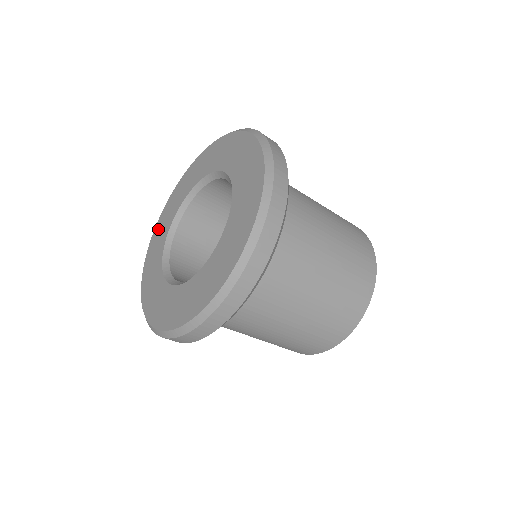
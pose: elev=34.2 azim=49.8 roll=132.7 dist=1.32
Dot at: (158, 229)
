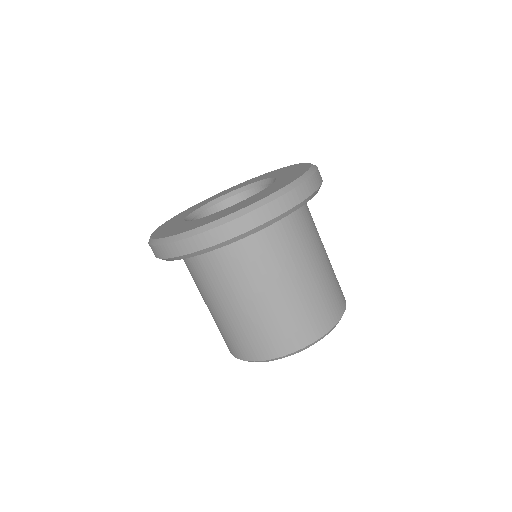
Dot at: (160, 232)
